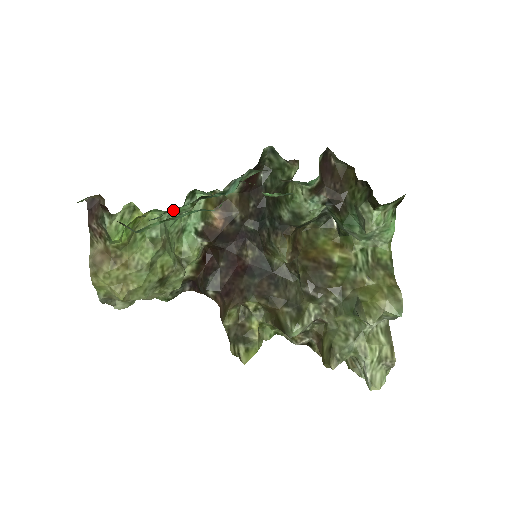
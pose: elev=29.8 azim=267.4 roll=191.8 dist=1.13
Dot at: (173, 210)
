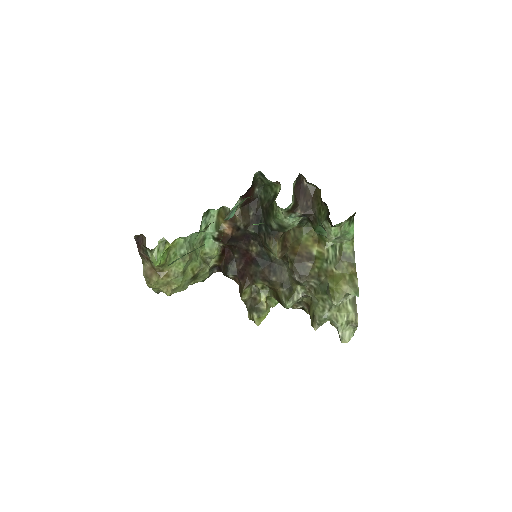
Dot at: (193, 233)
